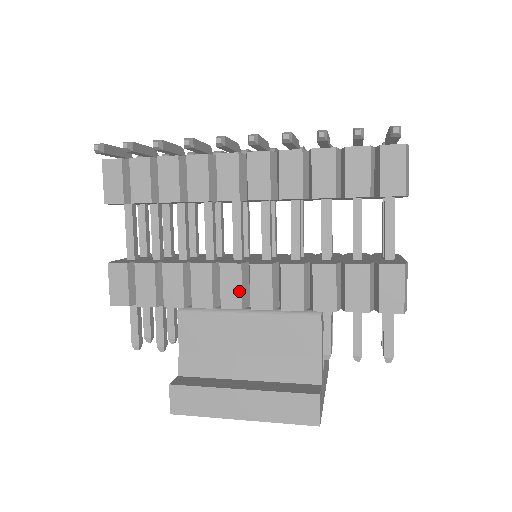
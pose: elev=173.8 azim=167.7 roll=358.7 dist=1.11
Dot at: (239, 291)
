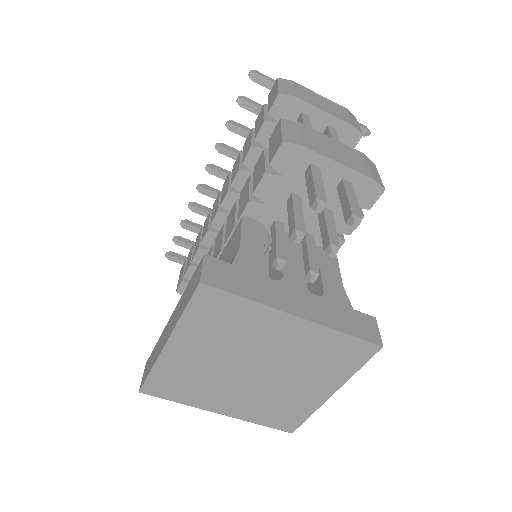
Dot at: occluded
